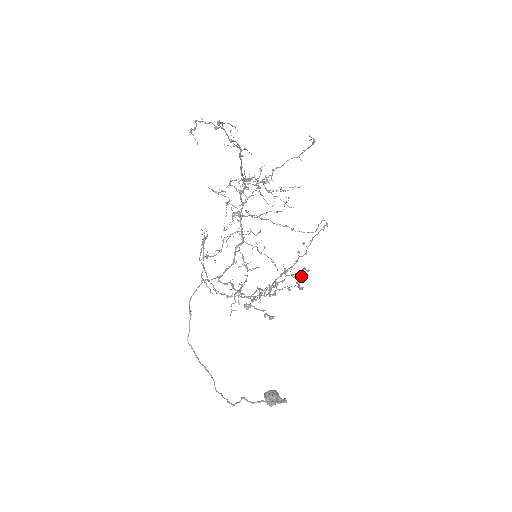
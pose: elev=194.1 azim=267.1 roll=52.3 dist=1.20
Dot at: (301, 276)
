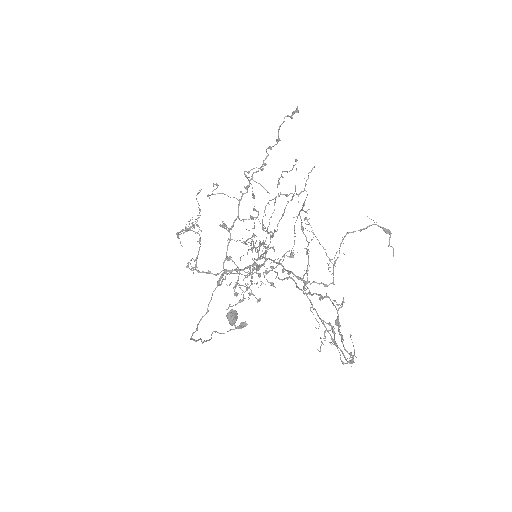
Dot at: occluded
